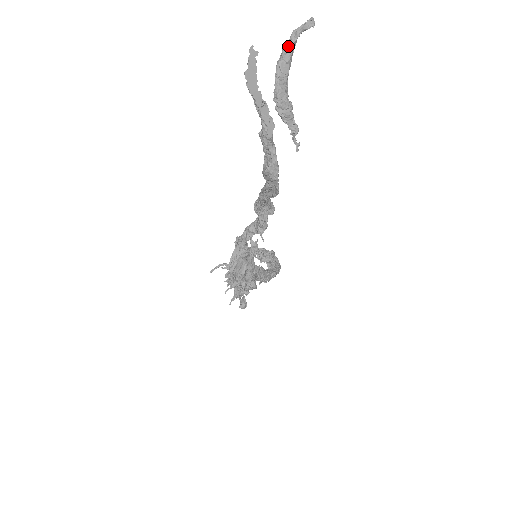
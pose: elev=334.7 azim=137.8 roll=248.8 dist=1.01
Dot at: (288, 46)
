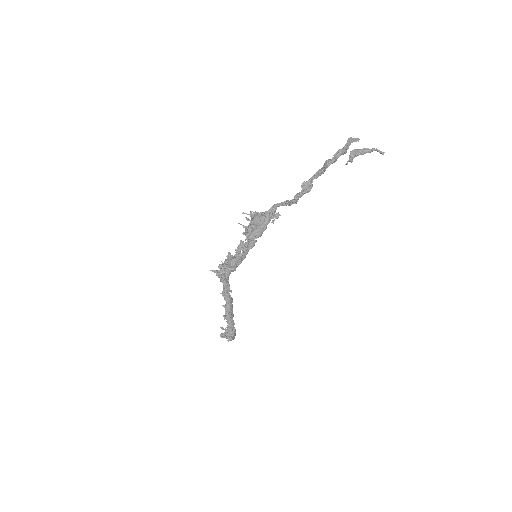
Dot at: (370, 149)
